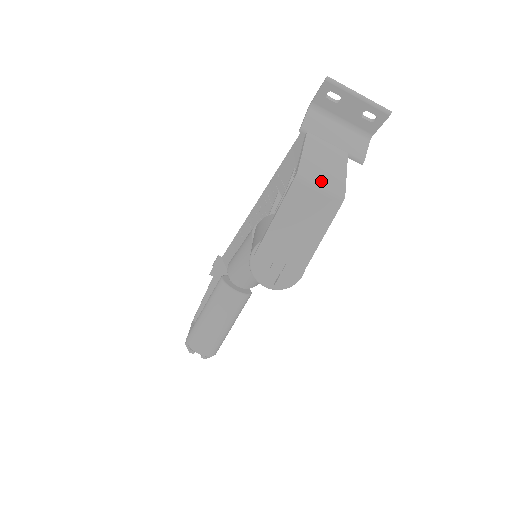
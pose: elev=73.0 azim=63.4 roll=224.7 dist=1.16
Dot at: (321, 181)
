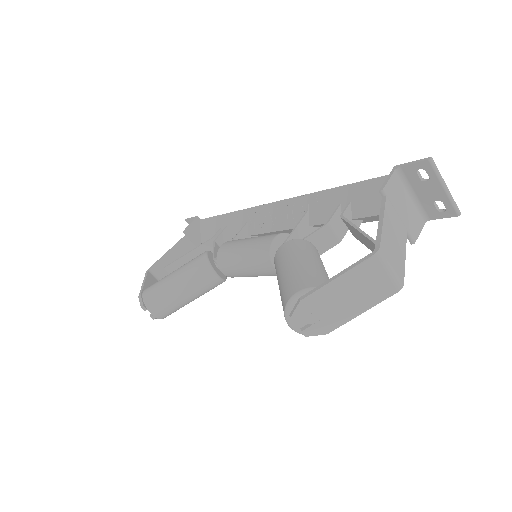
Dot at: (392, 264)
